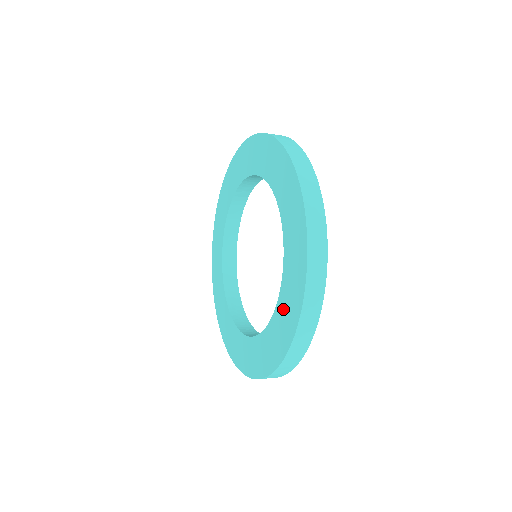
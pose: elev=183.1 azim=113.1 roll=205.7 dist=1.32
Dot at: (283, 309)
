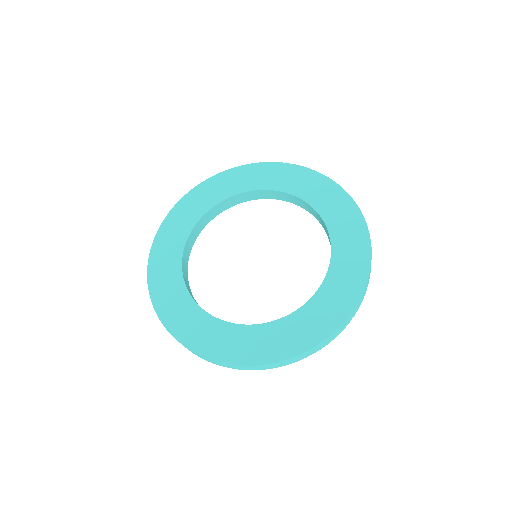
Dot at: (334, 288)
